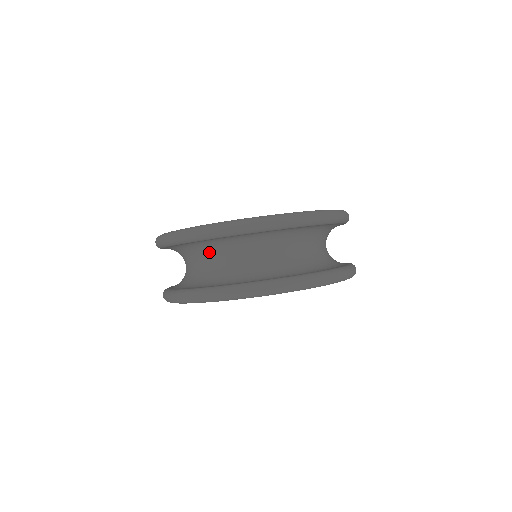
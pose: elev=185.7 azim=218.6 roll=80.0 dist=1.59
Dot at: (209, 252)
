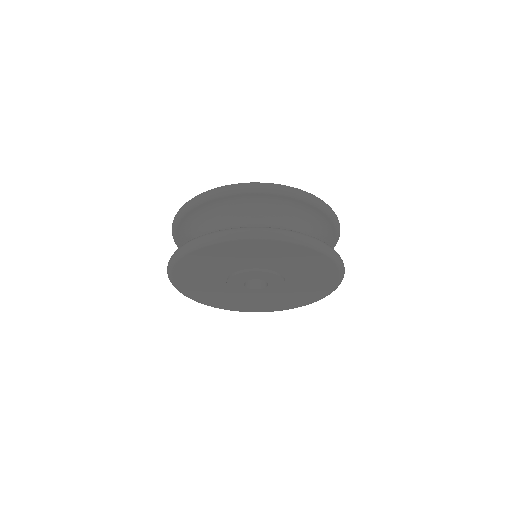
Dot at: (281, 215)
